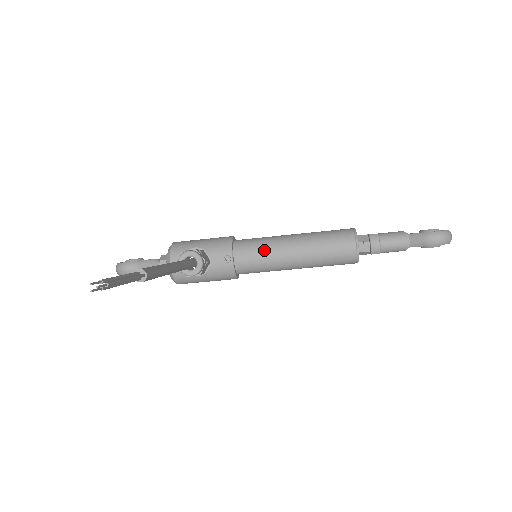
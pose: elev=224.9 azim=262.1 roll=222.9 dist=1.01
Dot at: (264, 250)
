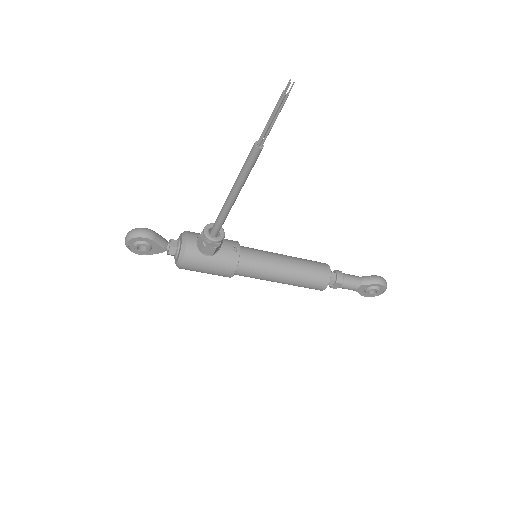
Dot at: (263, 253)
